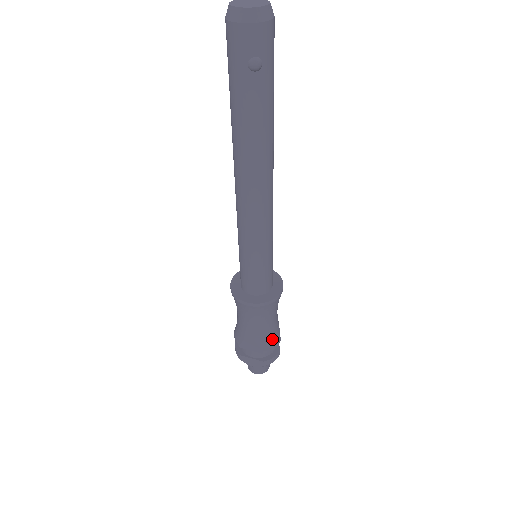
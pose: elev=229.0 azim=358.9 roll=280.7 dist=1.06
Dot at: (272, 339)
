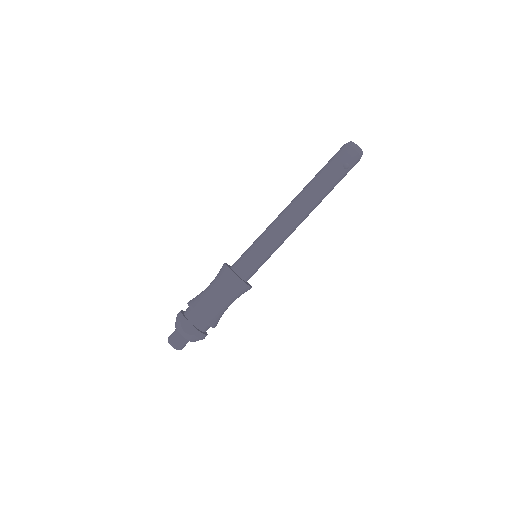
Dot at: (217, 318)
